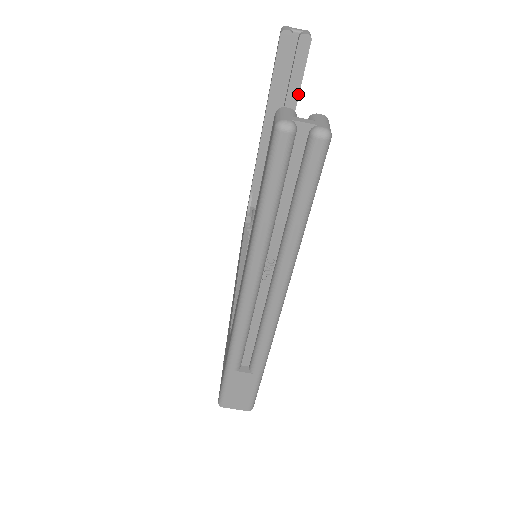
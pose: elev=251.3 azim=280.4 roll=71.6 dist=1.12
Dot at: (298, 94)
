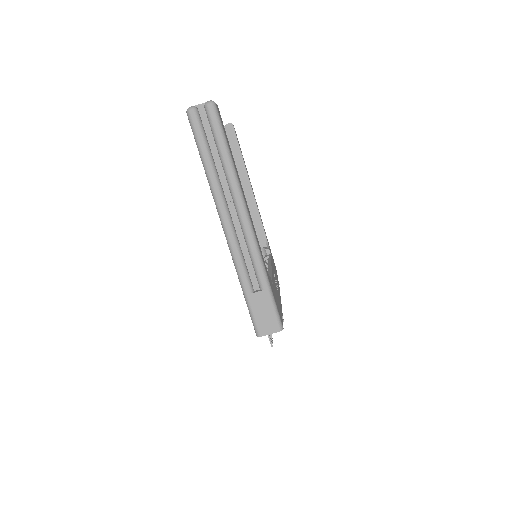
Dot at: (242, 159)
